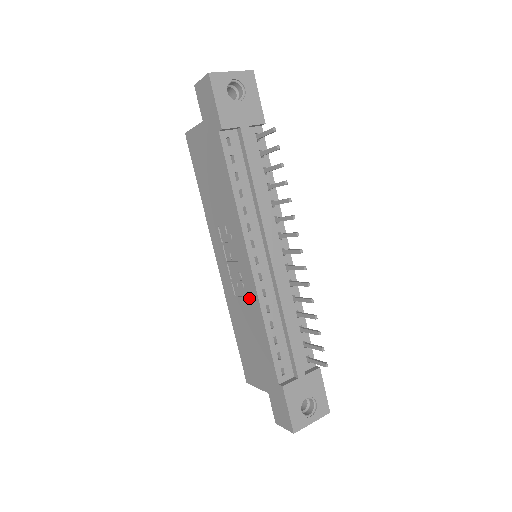
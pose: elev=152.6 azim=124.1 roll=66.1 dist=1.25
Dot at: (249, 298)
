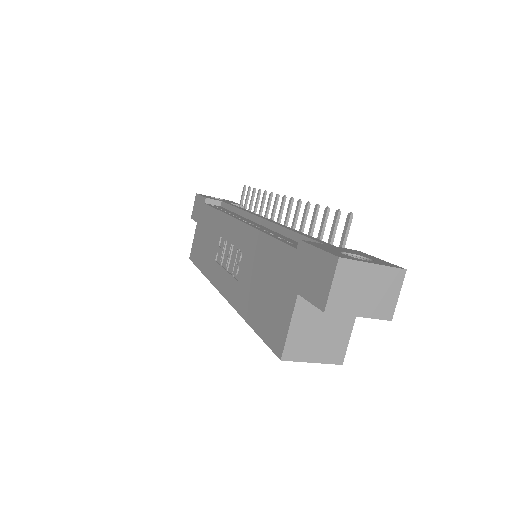
Dot at: (246, 247)
